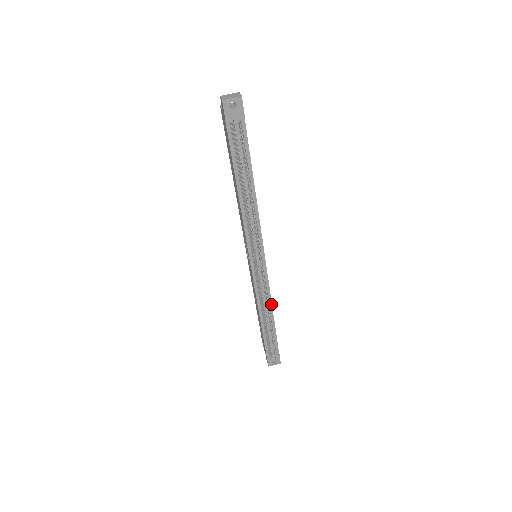
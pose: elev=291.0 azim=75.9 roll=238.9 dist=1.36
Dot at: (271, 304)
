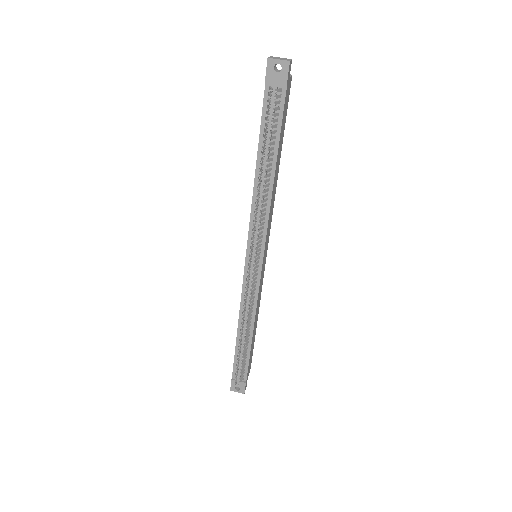
Dot at: (254, 318)
